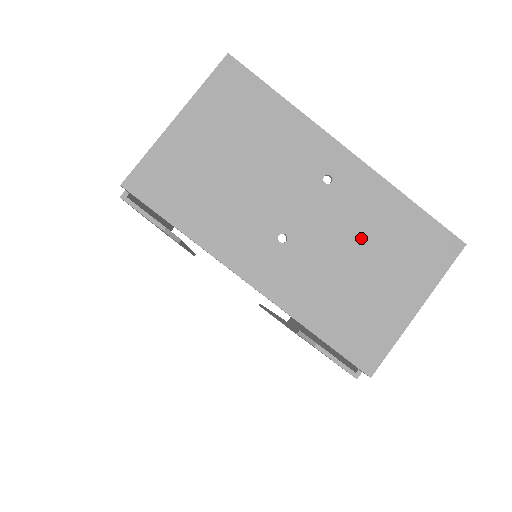
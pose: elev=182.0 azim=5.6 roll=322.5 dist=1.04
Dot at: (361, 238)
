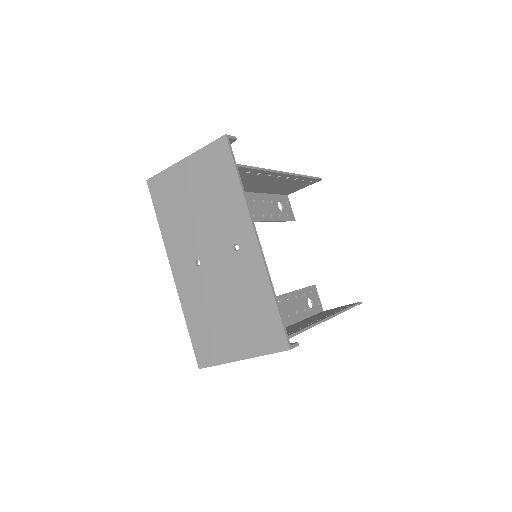
Dot at: (234, 295)
